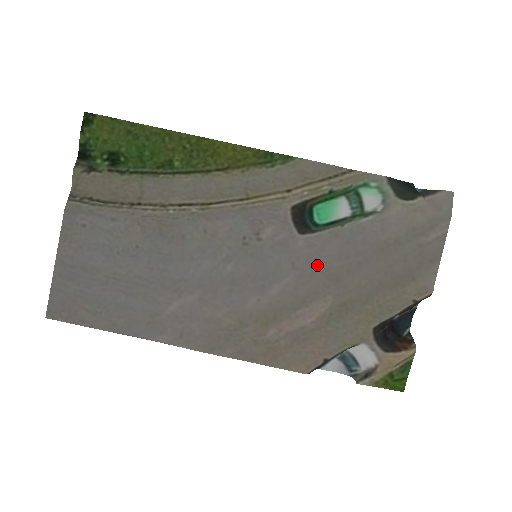
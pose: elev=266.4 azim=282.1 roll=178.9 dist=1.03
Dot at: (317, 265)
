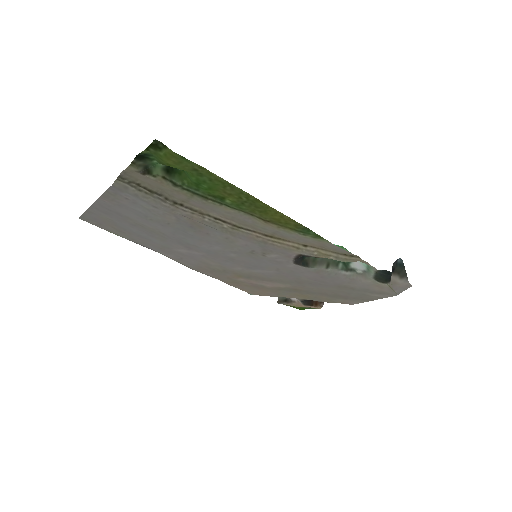
Dot at: (293, 275)
